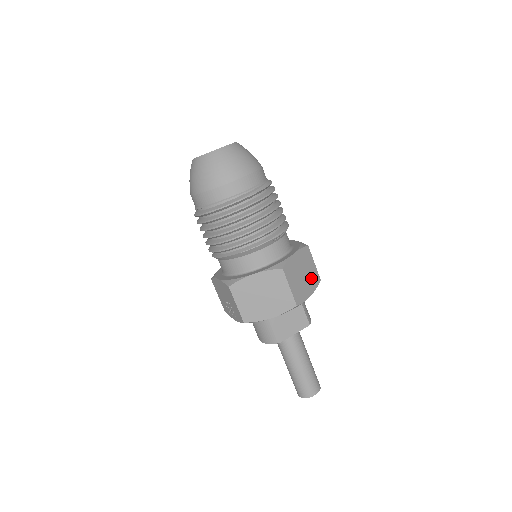
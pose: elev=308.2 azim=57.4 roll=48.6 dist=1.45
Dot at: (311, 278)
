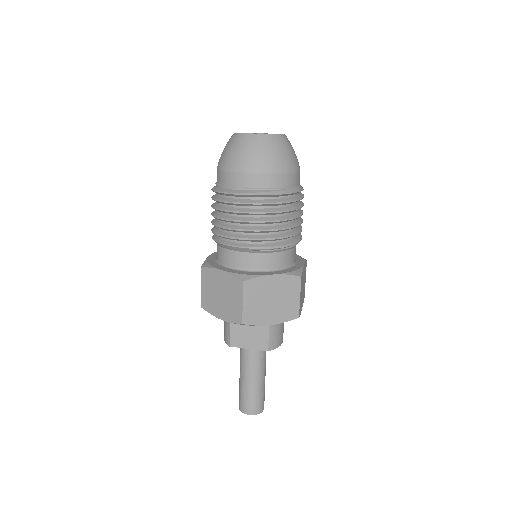
Dot at: (284, 309)
